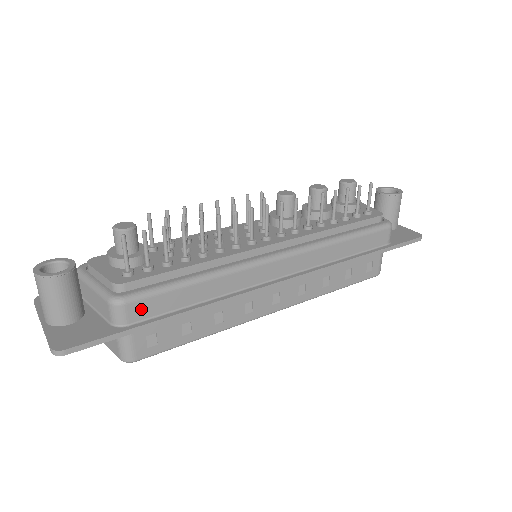
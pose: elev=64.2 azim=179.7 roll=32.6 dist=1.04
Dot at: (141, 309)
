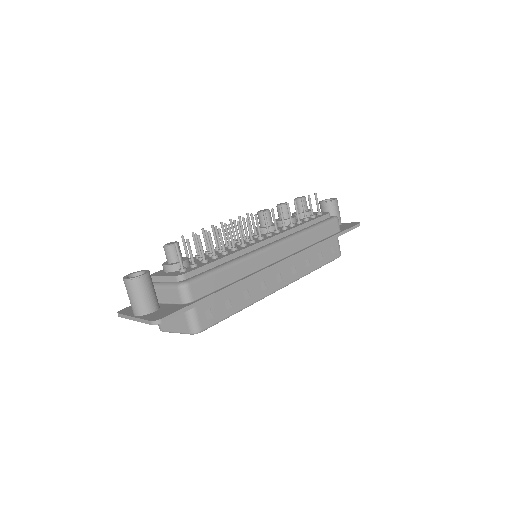
Dot at: (199, 289)
